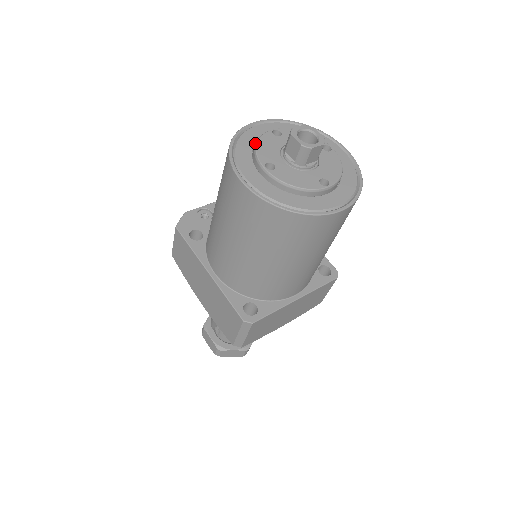
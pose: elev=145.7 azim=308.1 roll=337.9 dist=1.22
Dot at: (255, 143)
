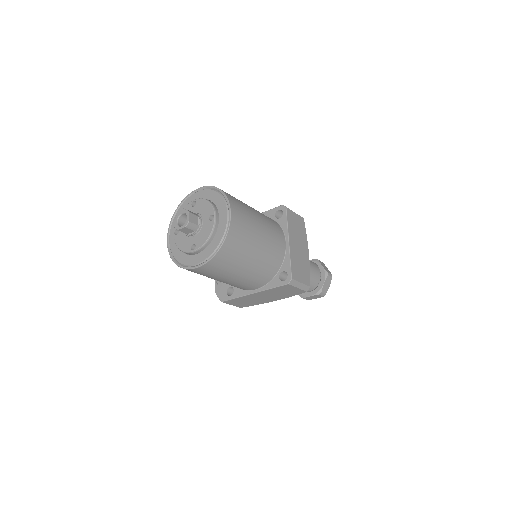
Dot at: (178, 249)
